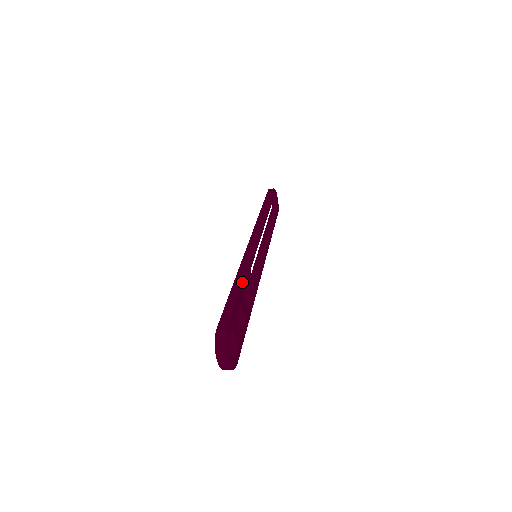
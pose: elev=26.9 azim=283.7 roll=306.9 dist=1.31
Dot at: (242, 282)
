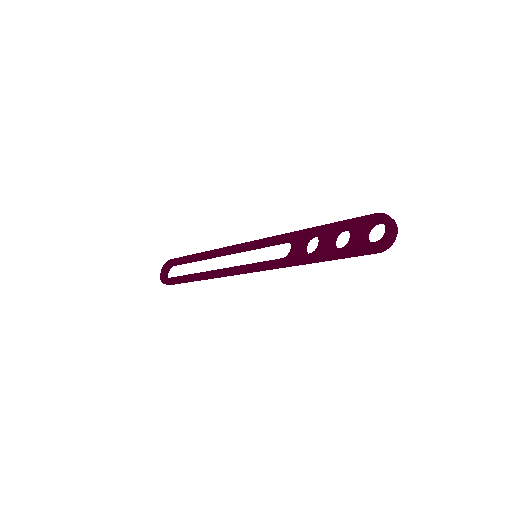
Dot at: occluded
